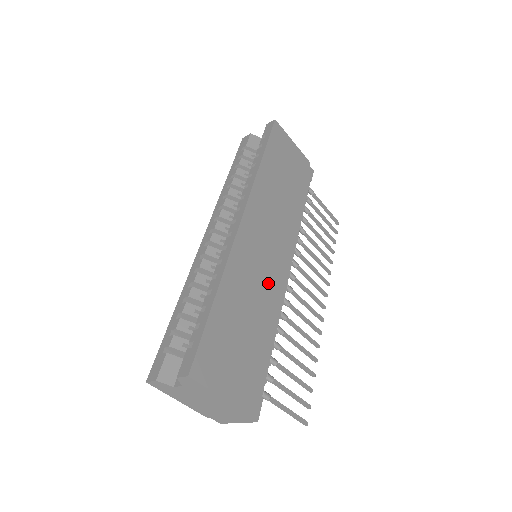
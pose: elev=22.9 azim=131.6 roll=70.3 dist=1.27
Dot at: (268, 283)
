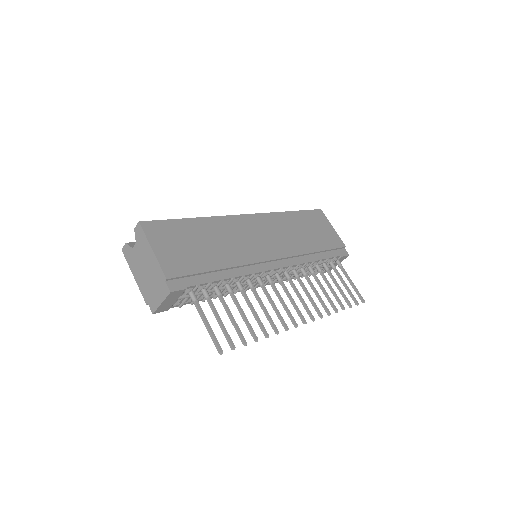
Dot at: (246, 251)
